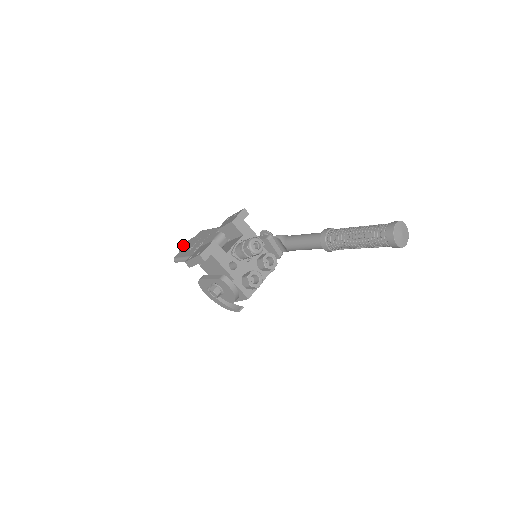
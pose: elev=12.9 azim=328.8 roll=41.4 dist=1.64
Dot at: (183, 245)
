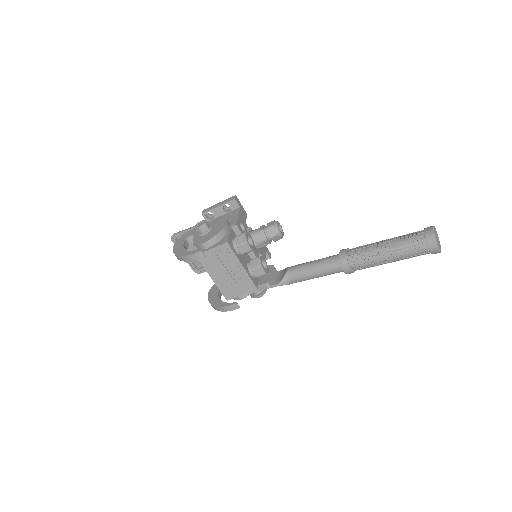
Dot at: occluded
